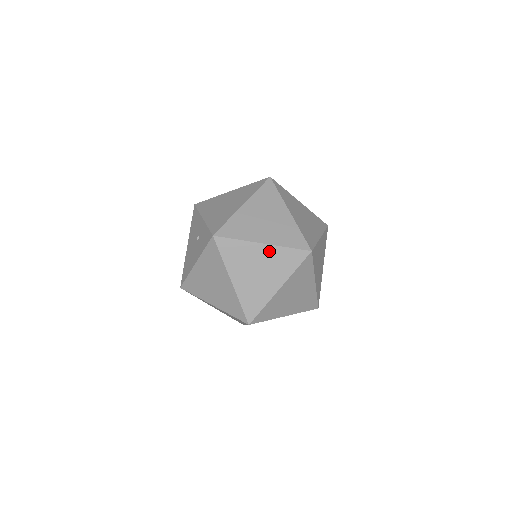
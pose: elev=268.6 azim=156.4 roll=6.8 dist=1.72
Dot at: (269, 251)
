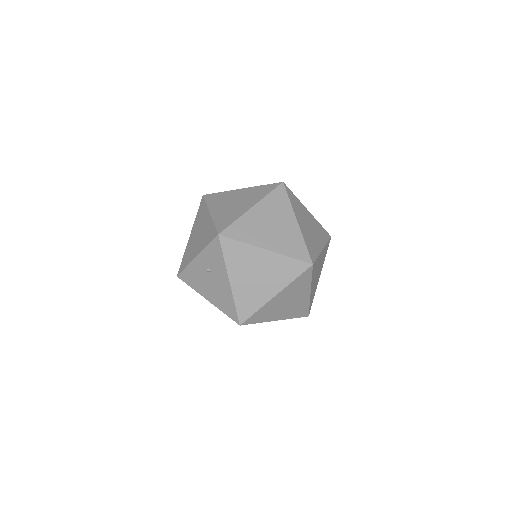
Dot at: (262, 207)
